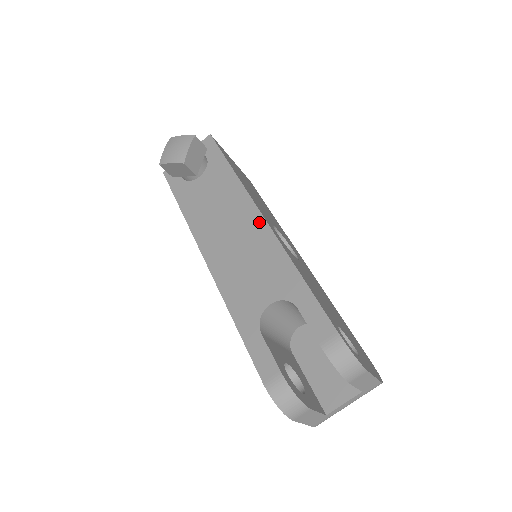
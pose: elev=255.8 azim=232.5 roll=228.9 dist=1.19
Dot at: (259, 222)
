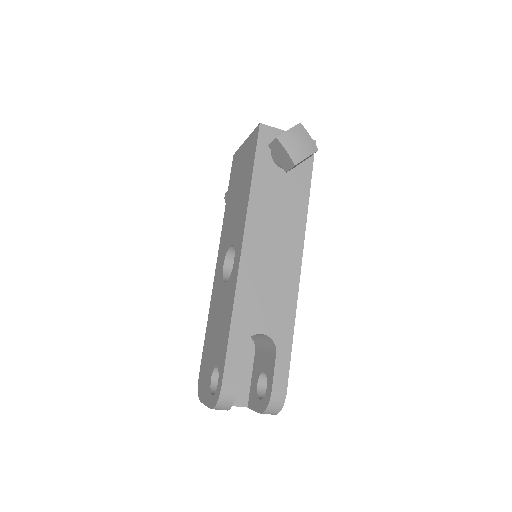
Dot at: (297, 264)
